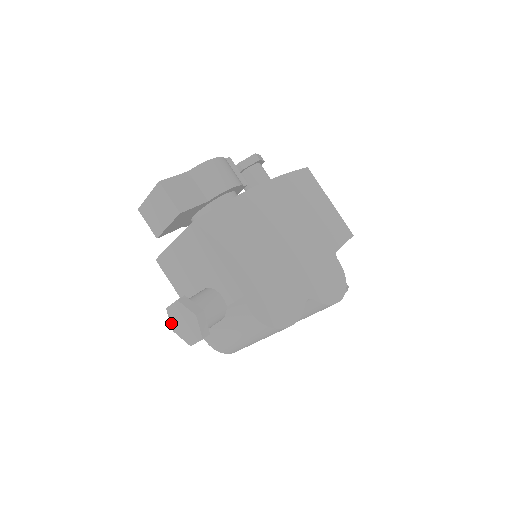
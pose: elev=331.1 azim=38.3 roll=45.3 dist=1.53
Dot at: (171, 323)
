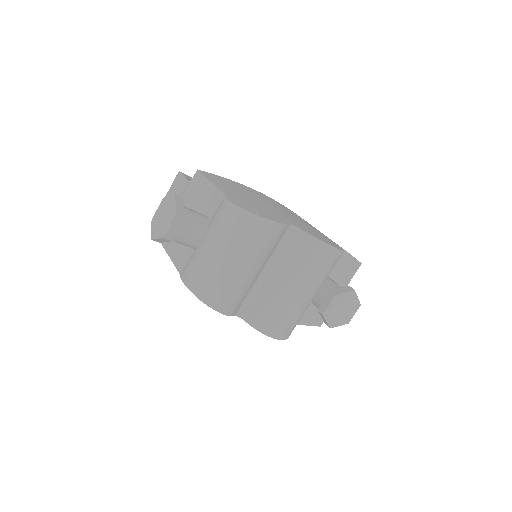
Dot at: (152, 231)
